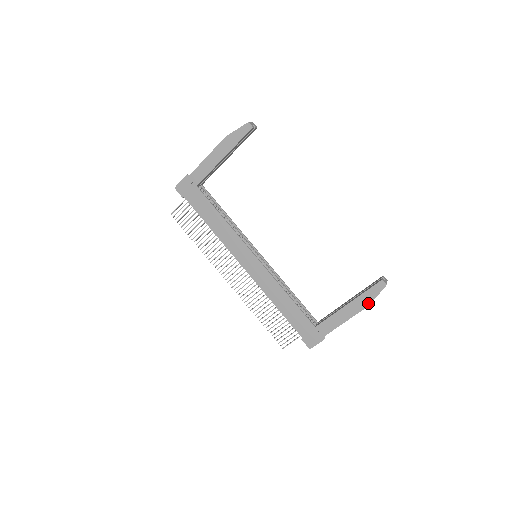
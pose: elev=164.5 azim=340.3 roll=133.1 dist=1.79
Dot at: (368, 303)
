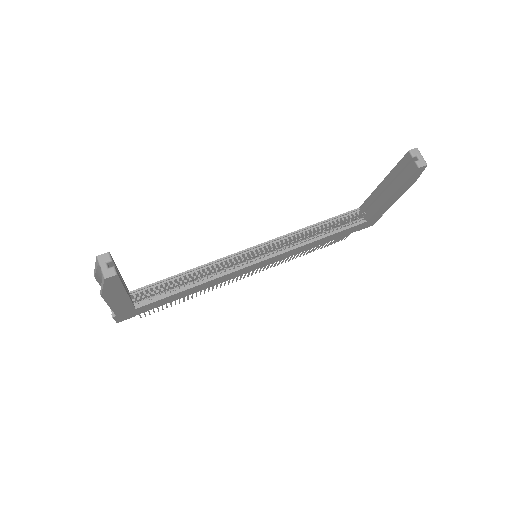
Dot at: (413, 182)
